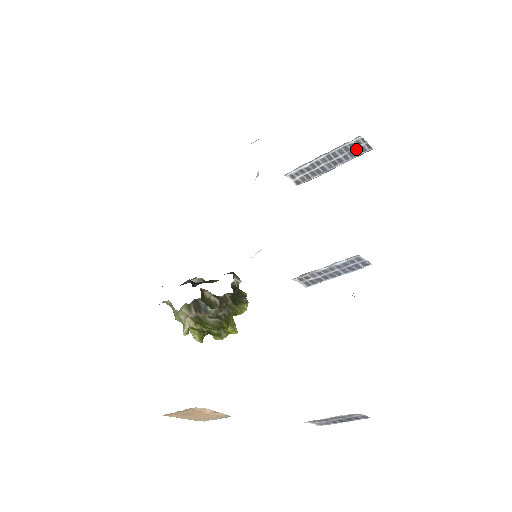
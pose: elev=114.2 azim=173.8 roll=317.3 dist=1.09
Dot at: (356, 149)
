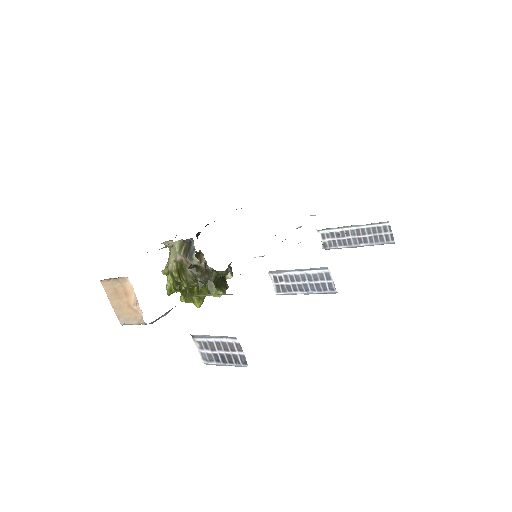
Dot at: (382, 235)
